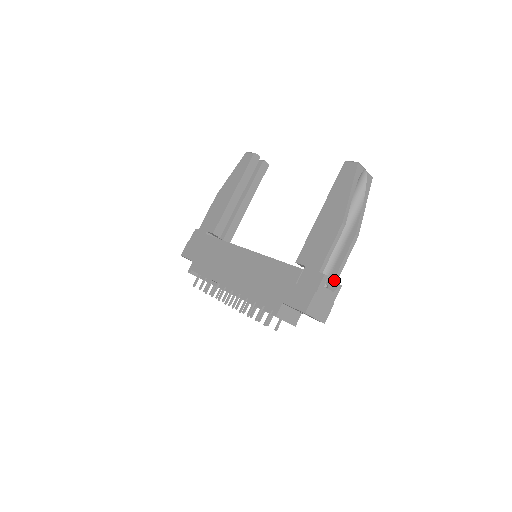
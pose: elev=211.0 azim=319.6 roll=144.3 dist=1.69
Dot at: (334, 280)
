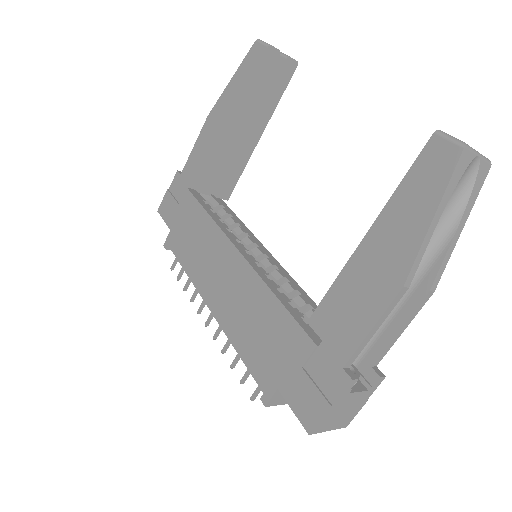
Dot at: (373, 364)
